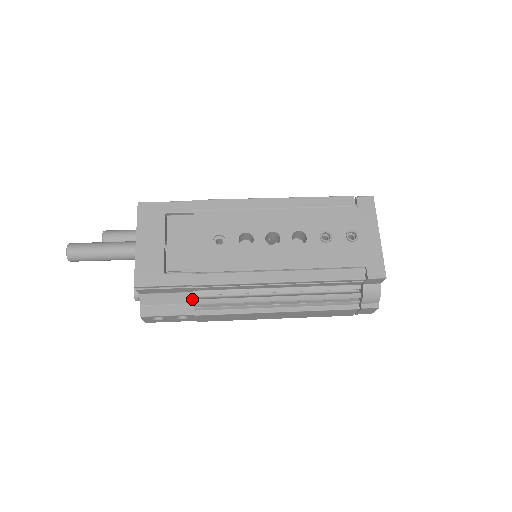
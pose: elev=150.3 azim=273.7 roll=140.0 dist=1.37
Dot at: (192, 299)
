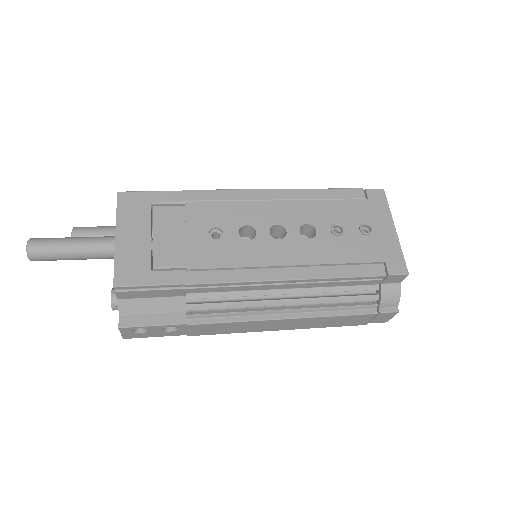
Dot at: (183, 305)
